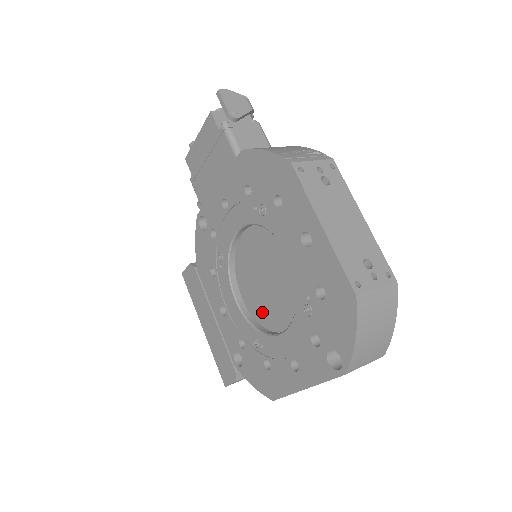
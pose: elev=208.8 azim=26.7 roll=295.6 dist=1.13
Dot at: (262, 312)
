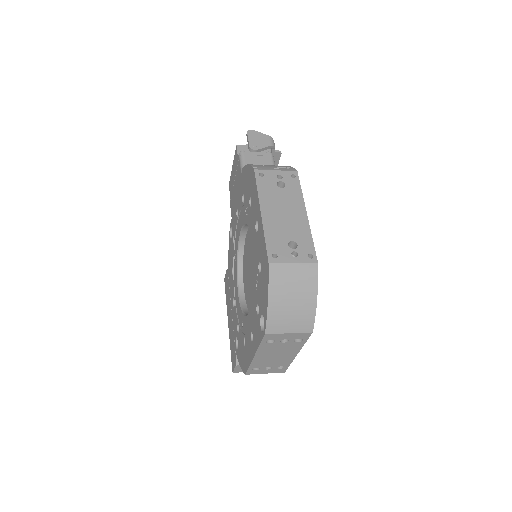
Dot at: (249, 299)
